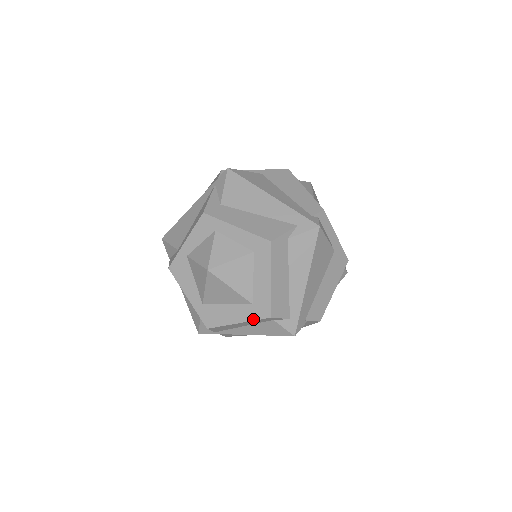
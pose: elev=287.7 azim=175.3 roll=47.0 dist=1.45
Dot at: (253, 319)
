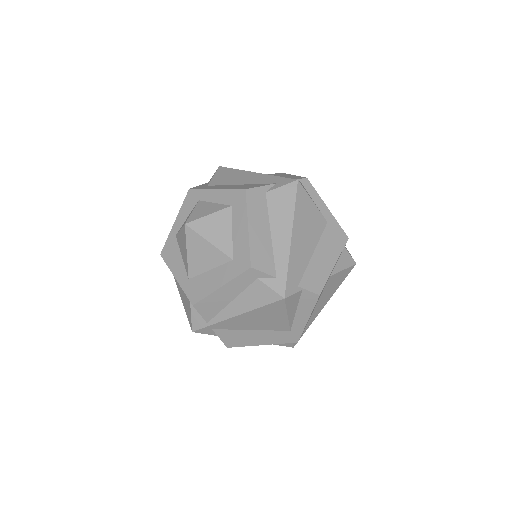
Dot at: (234, 276)
